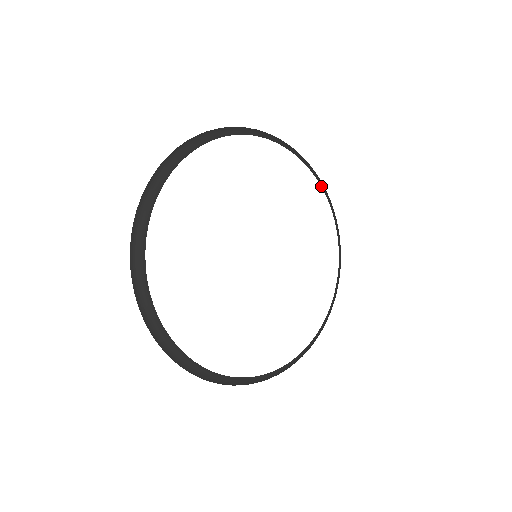
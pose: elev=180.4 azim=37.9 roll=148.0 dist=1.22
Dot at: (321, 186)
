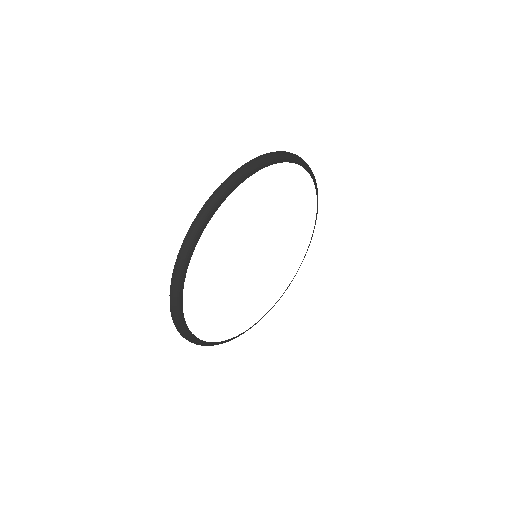
Dot at: (300, 165)
